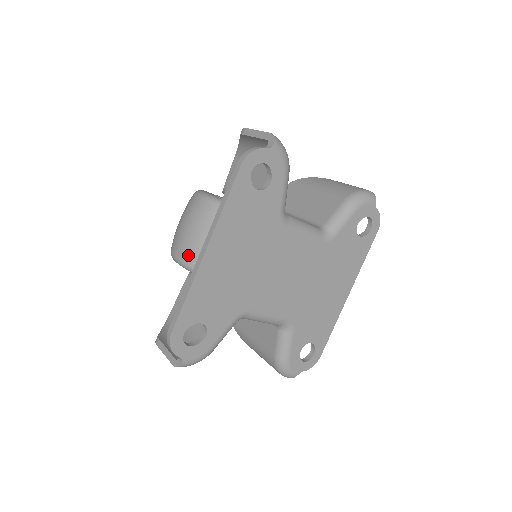
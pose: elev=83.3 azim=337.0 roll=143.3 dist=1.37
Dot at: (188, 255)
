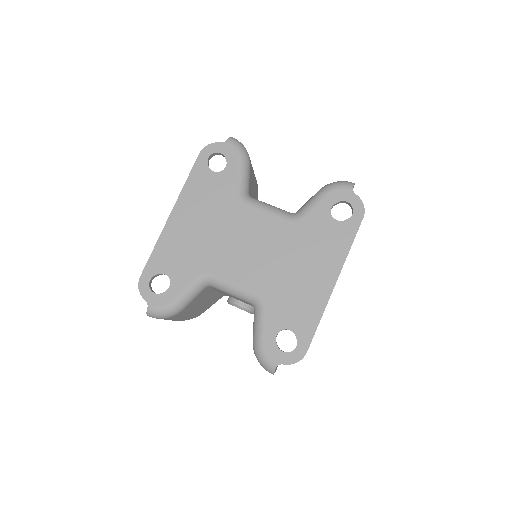
Dot at: occluded
